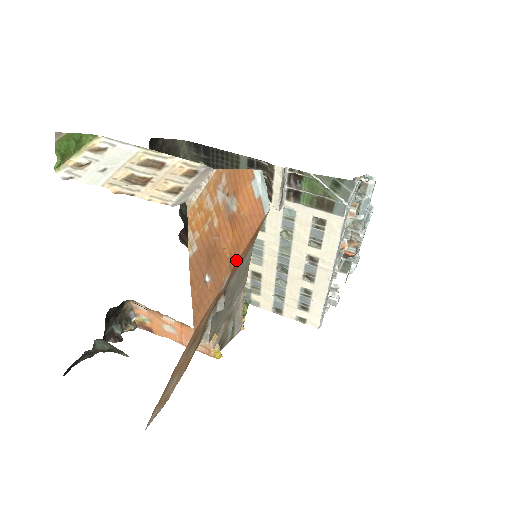
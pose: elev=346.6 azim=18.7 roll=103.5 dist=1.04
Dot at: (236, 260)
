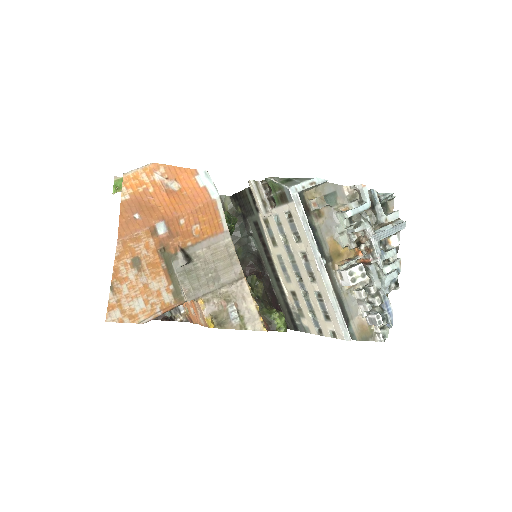
Dot at: (172, 217)
